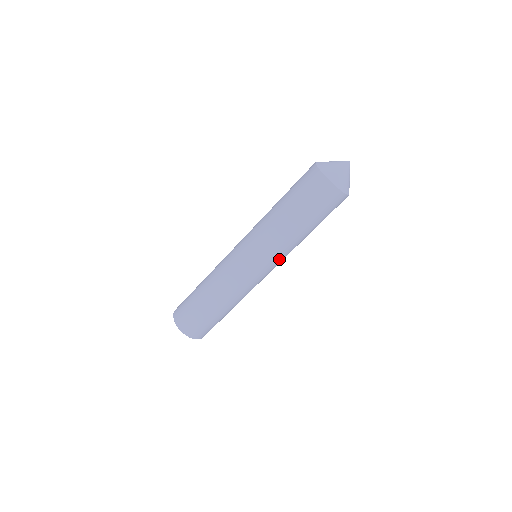
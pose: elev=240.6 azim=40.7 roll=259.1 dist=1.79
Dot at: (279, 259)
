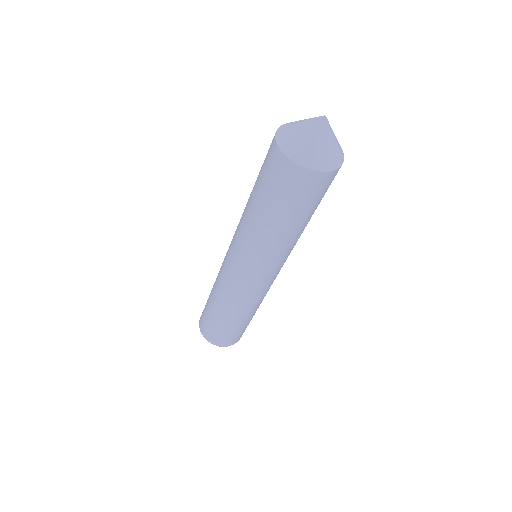
Dot at: (265, 263)
